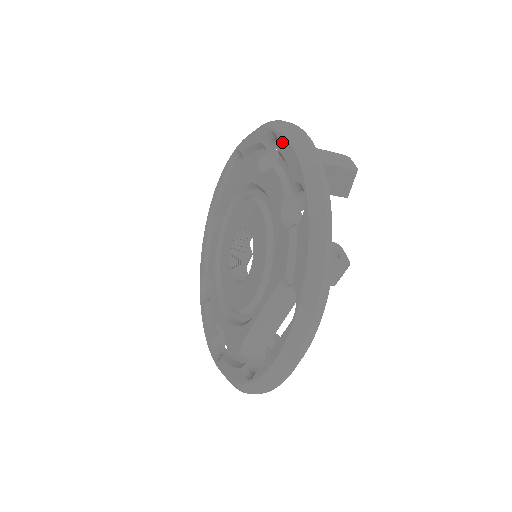
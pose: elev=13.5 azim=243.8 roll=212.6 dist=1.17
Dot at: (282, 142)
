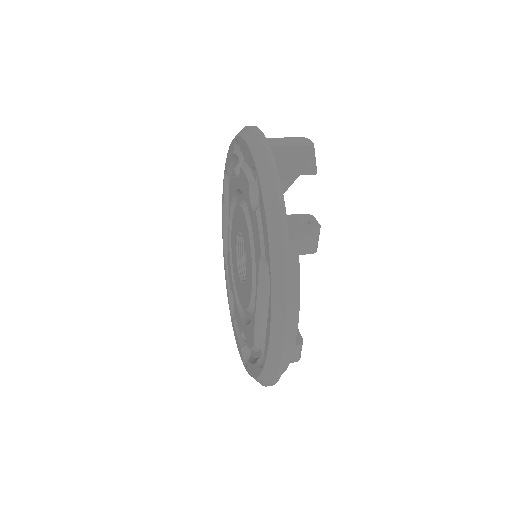
Dot at: (241, 142)
